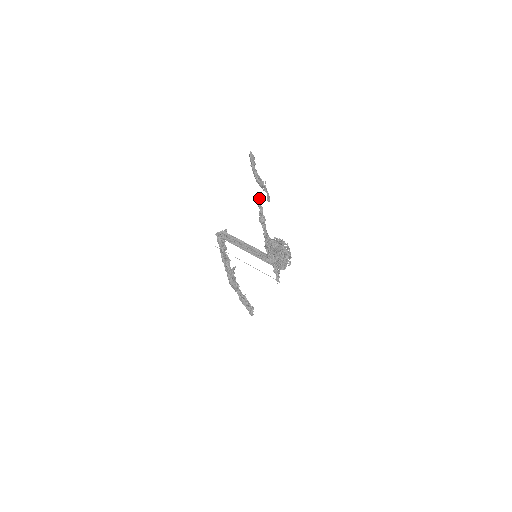
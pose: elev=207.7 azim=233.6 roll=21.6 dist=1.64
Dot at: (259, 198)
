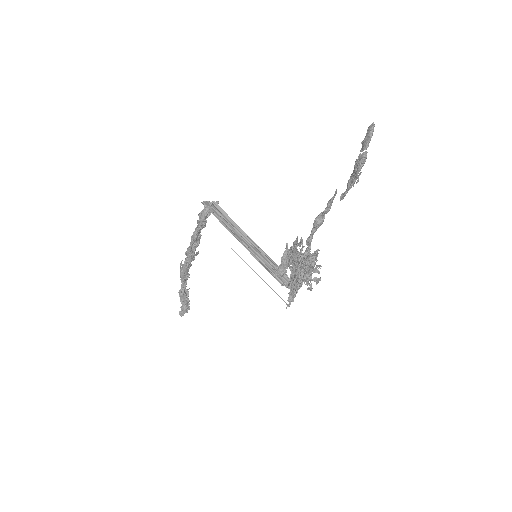
Dot at: occluded
